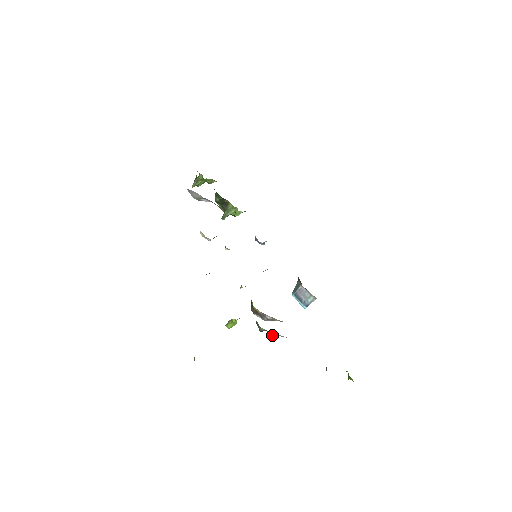
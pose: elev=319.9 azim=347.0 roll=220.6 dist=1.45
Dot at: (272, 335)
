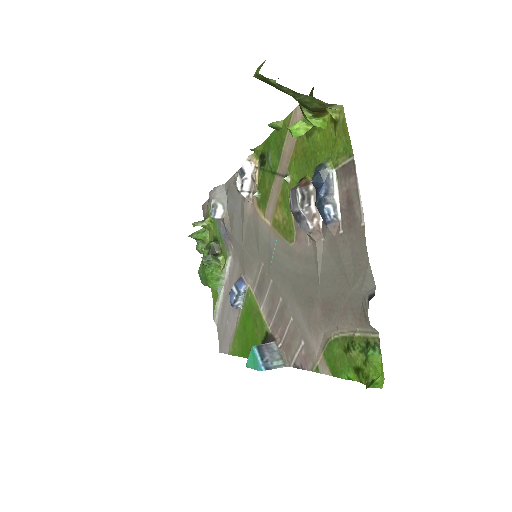
Dot at: (325, 195)
